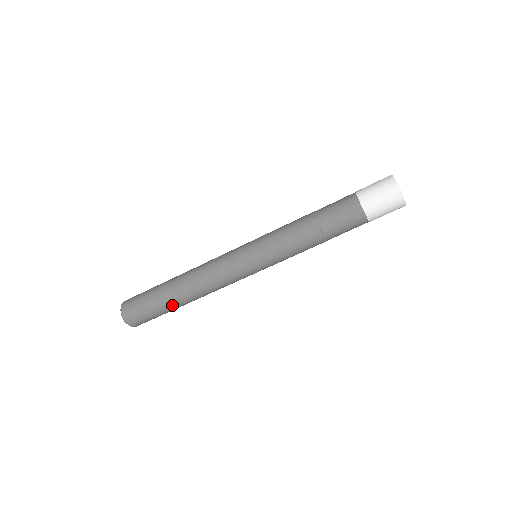
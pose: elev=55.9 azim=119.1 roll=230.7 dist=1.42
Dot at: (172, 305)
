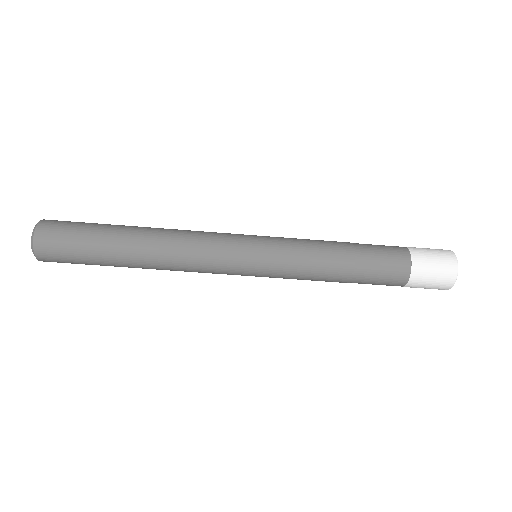
Dot at: (116, 261)
